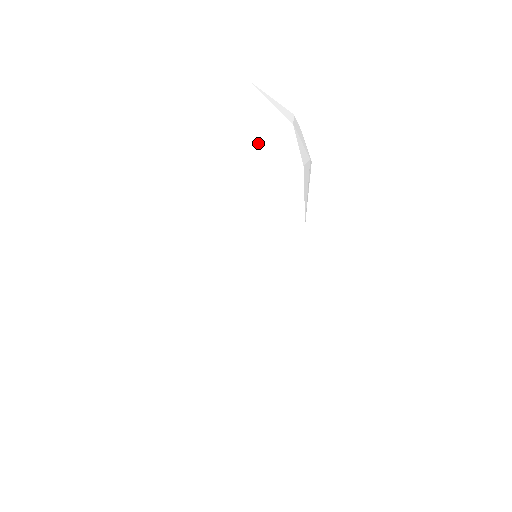
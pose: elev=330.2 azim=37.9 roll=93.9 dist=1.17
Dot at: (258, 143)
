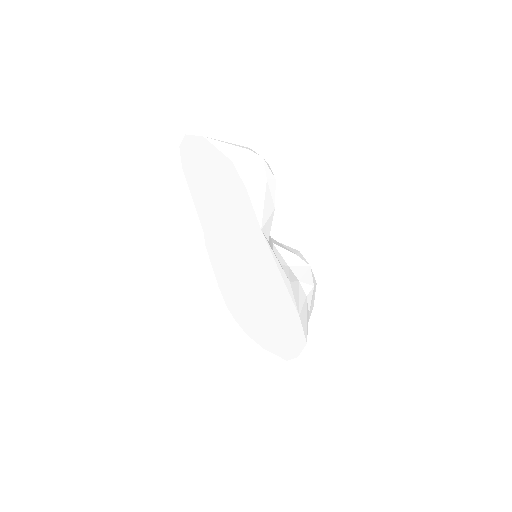
Dot at: (221, 177)
